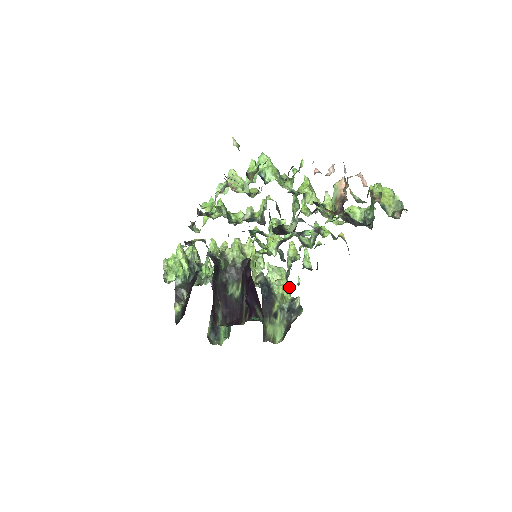
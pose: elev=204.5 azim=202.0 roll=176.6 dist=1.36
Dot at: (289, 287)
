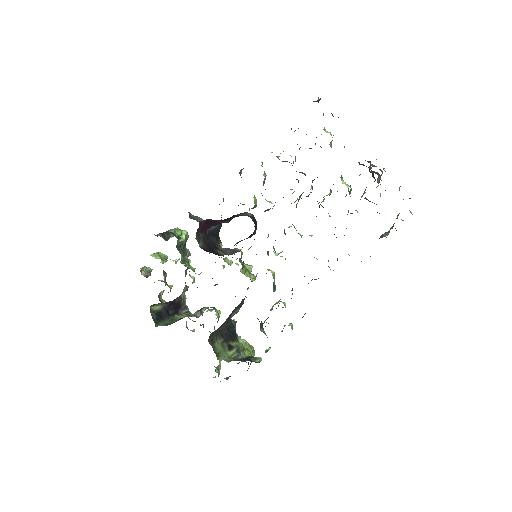
Dot at: occluded
